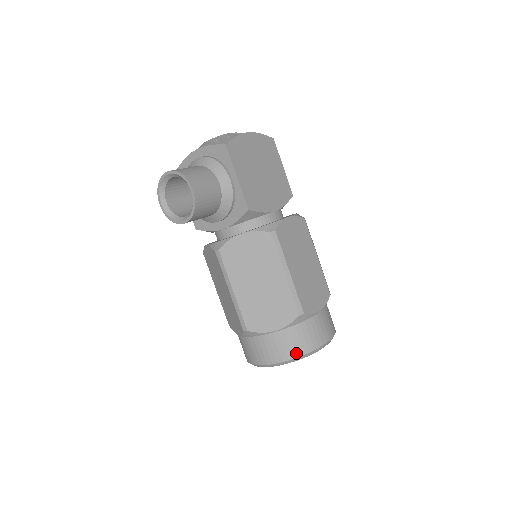
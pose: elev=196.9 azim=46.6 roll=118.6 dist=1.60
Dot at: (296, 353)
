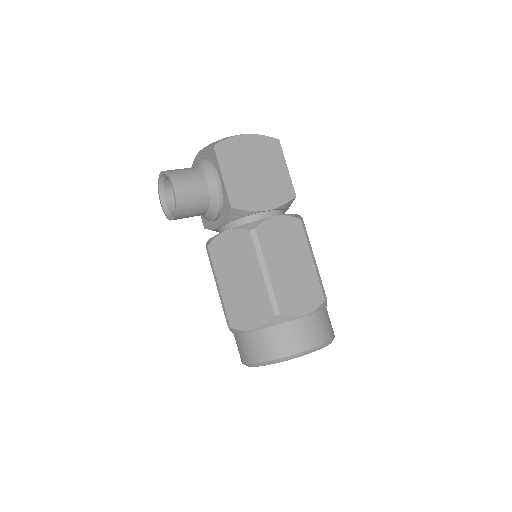
Dot at: (273, 355)
